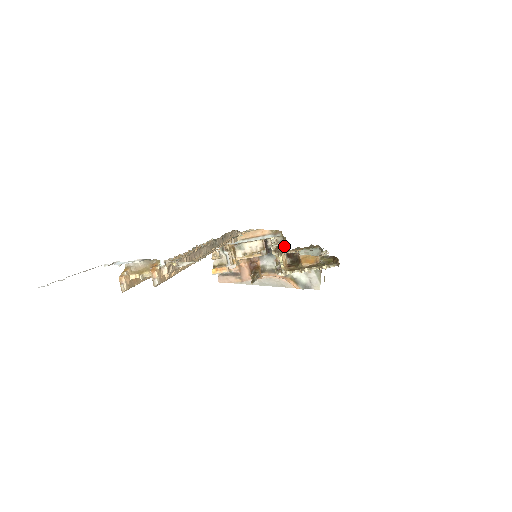
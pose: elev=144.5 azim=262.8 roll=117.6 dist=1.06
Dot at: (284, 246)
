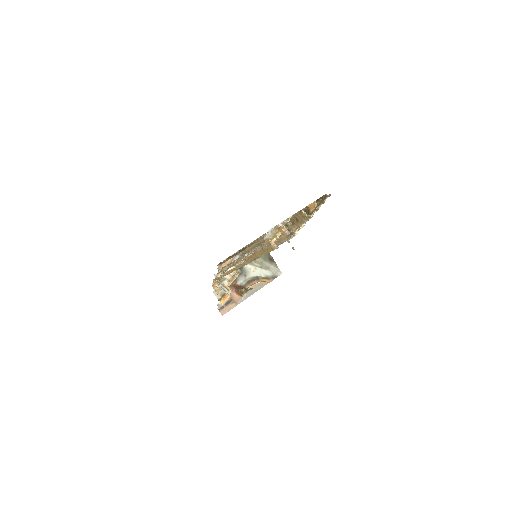
Dot at: (246, 260)
